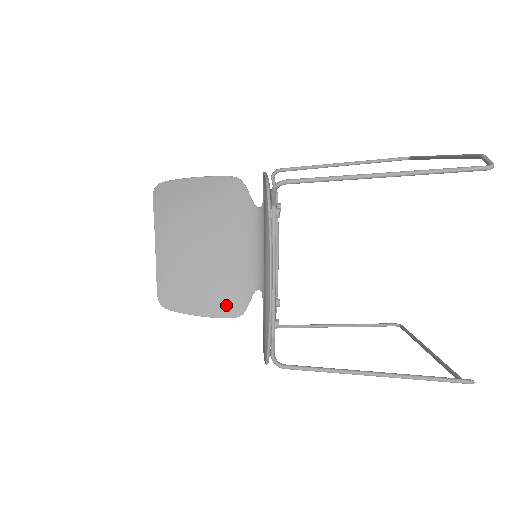
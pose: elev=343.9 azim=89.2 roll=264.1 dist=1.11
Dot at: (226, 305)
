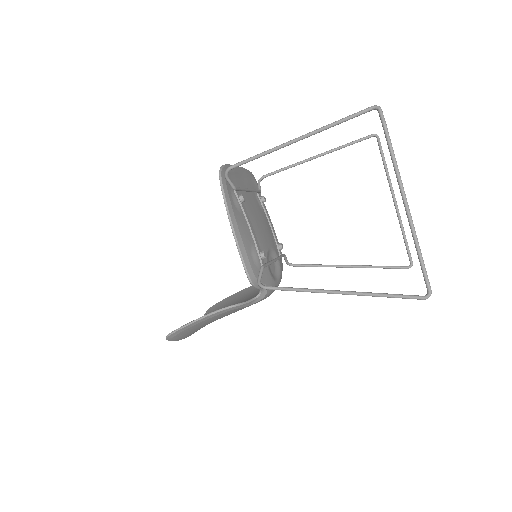
Dot at: occluded
